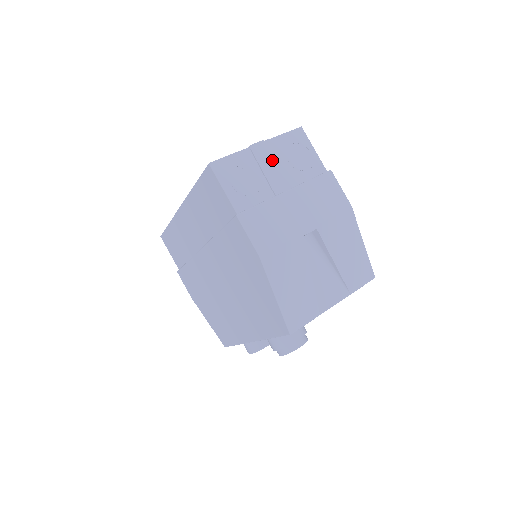
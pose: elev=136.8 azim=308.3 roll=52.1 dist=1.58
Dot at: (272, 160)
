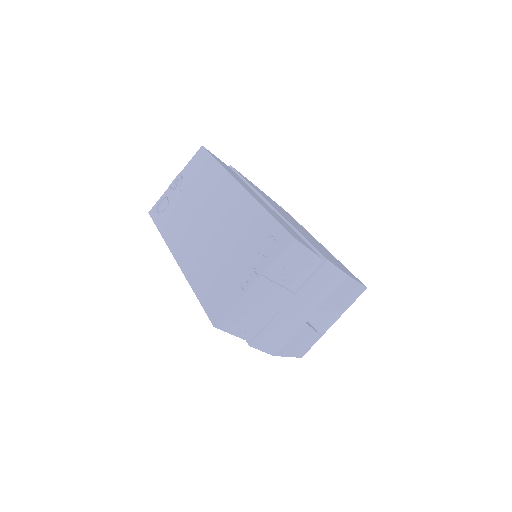
Dot at: (269, 289)
